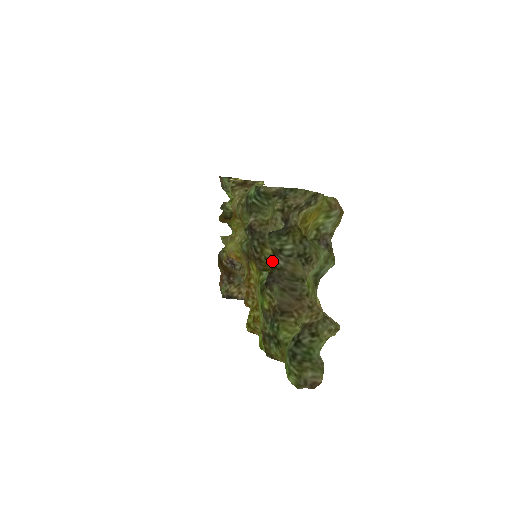
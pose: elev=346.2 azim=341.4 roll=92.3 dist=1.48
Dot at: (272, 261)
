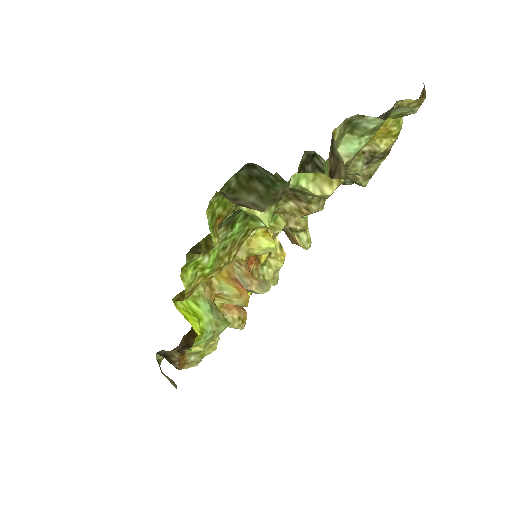
Dot at: occluded
